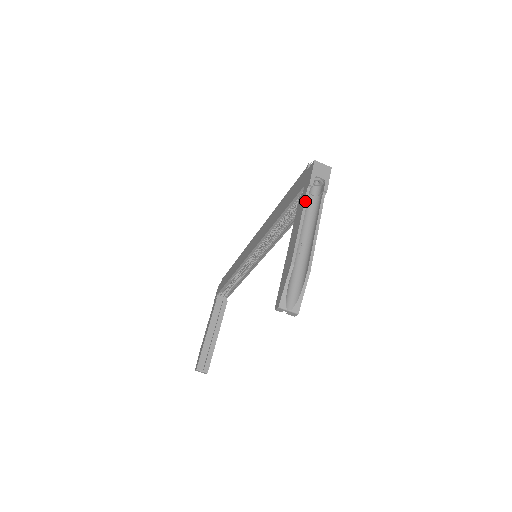
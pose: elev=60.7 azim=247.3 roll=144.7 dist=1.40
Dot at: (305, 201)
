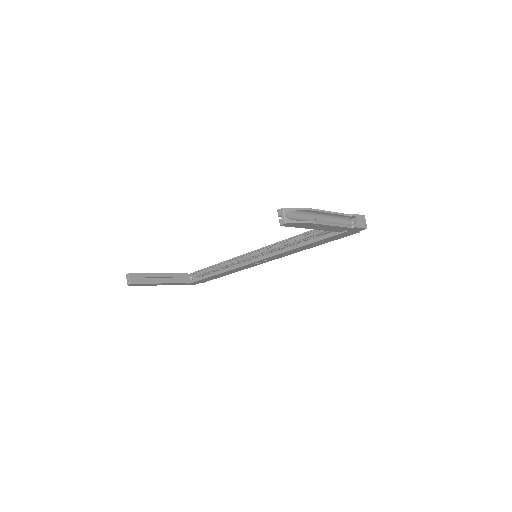
Dot at: (343, 214)
